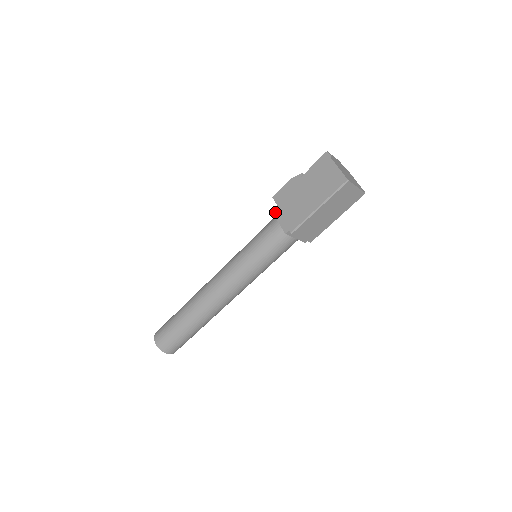
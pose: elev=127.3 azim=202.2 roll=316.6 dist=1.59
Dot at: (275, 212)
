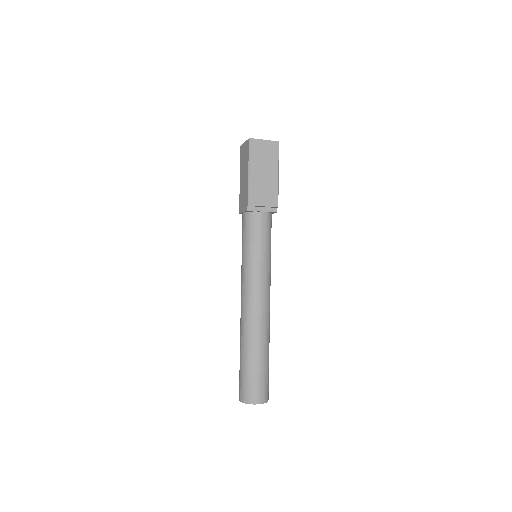
Dot at: (239, 211)
